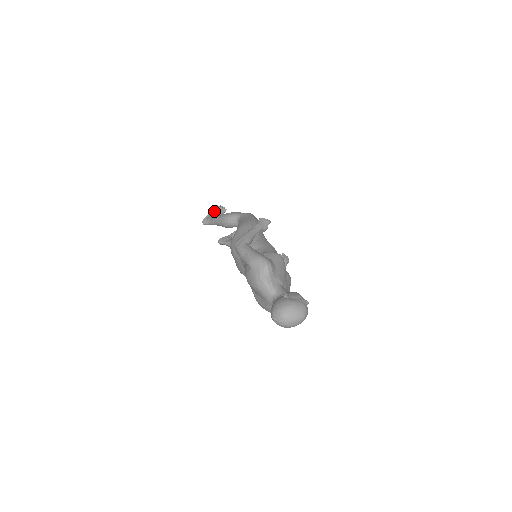
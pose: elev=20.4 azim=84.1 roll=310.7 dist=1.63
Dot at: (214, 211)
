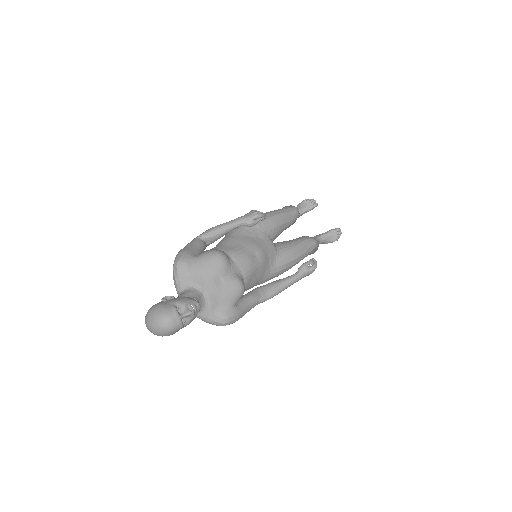
Dot at: (300, 205)
